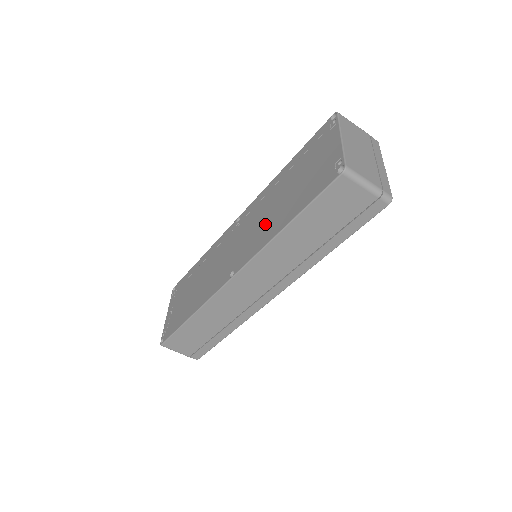
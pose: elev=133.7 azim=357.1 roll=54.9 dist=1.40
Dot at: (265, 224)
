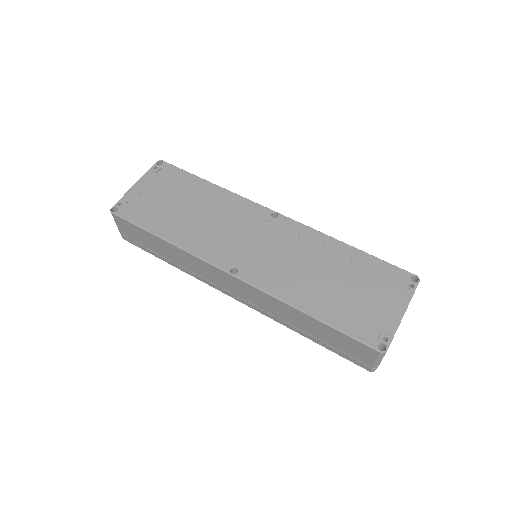
Dot at: (295, 276)
